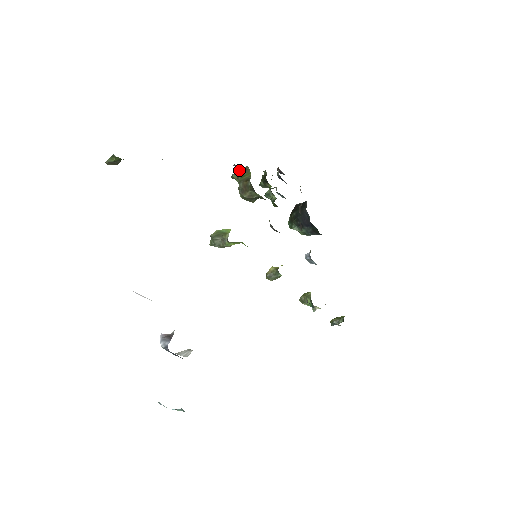
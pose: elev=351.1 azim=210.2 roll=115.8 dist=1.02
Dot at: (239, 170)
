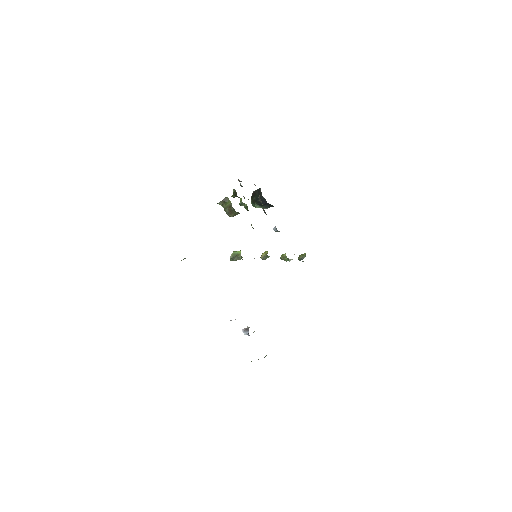
Dot at: (222, 200)
